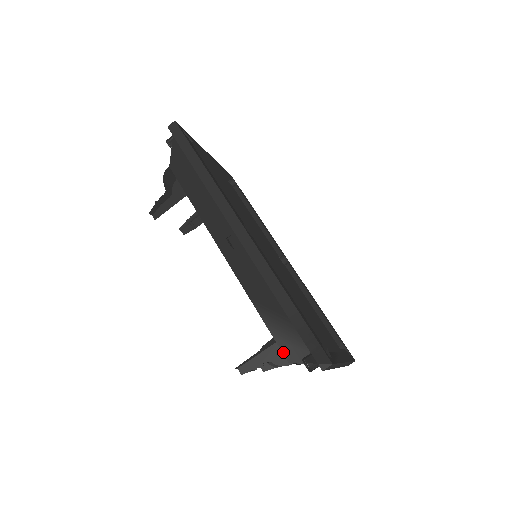
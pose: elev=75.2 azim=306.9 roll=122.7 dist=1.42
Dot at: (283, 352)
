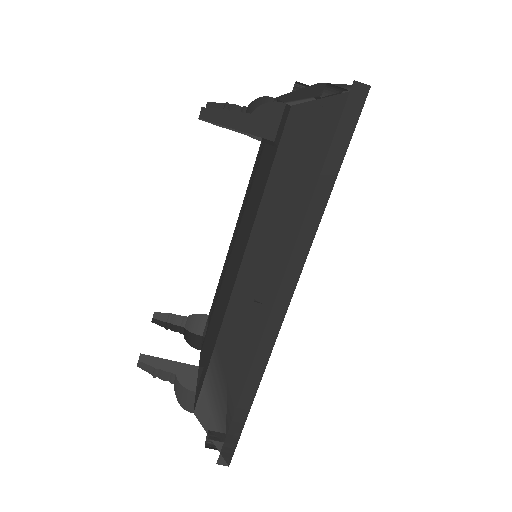
Dot at: (198, 404)
